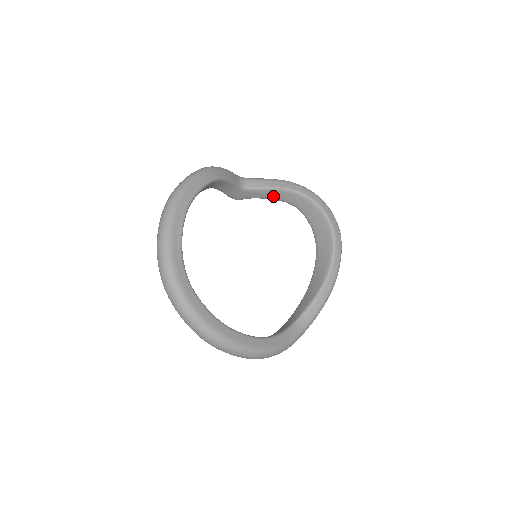
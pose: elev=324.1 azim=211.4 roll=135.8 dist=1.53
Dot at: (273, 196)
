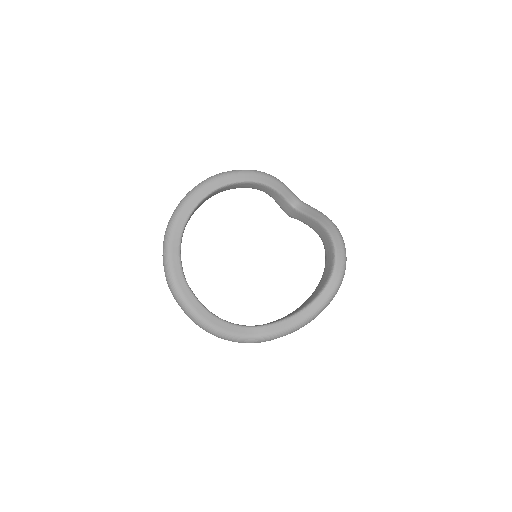
Dot at: (312, 225)
